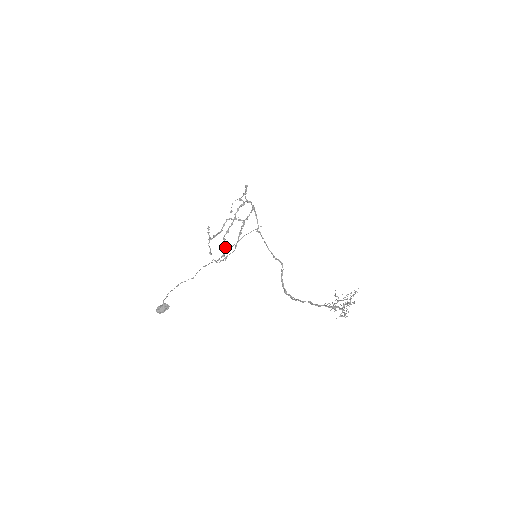
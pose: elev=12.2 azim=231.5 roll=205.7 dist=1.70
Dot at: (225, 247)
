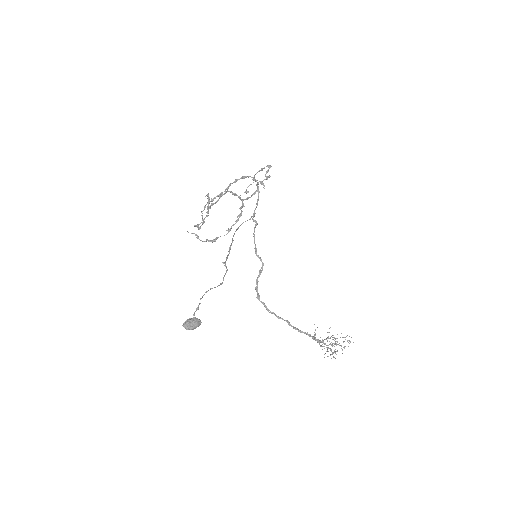
Dot at: occluded
